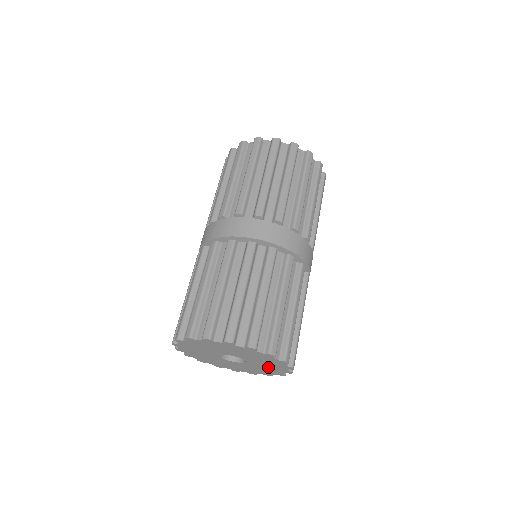
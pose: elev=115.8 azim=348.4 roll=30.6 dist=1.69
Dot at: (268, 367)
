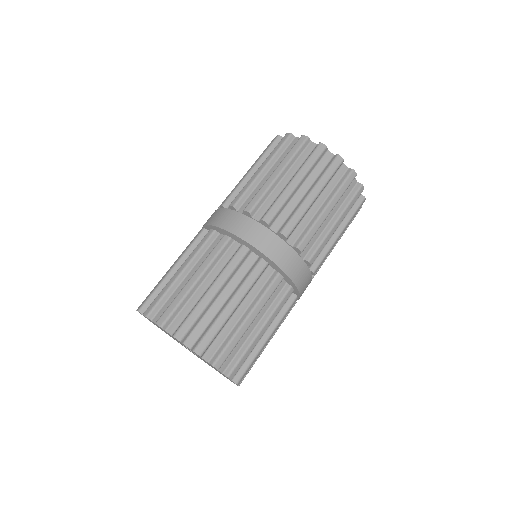
Dot at: occluded
